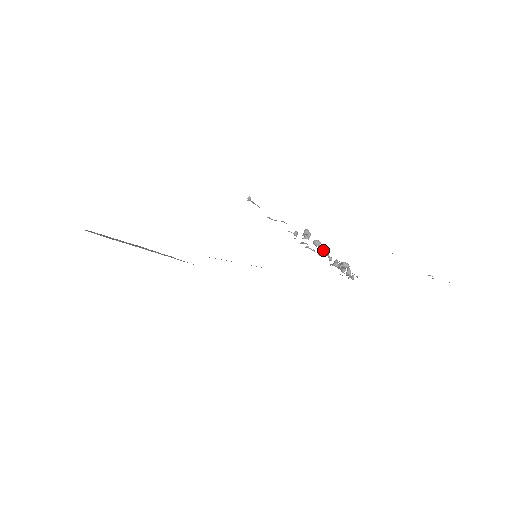
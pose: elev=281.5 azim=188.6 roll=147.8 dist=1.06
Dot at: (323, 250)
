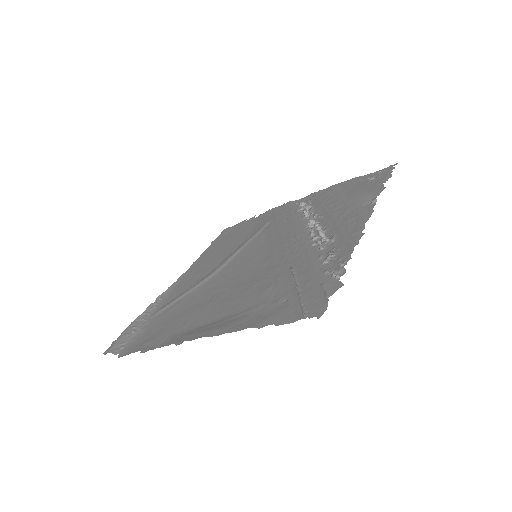
Dot at: (312, 222)
